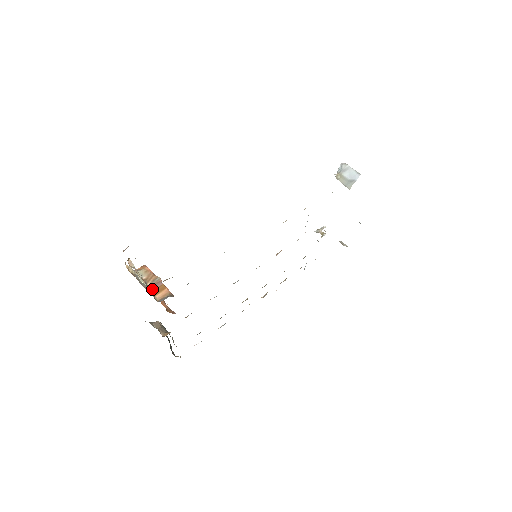
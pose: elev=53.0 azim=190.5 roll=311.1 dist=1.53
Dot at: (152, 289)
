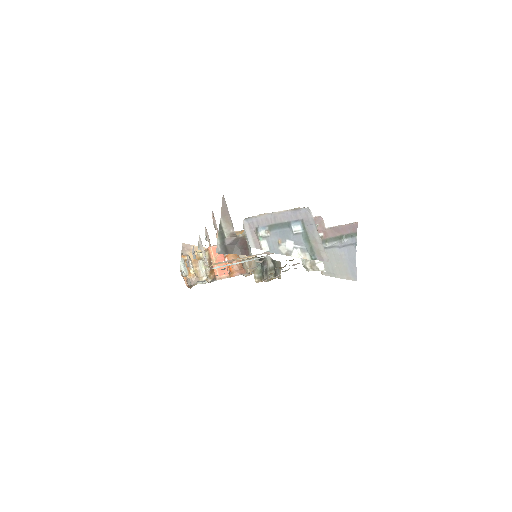
Dot at: (210, 269)
